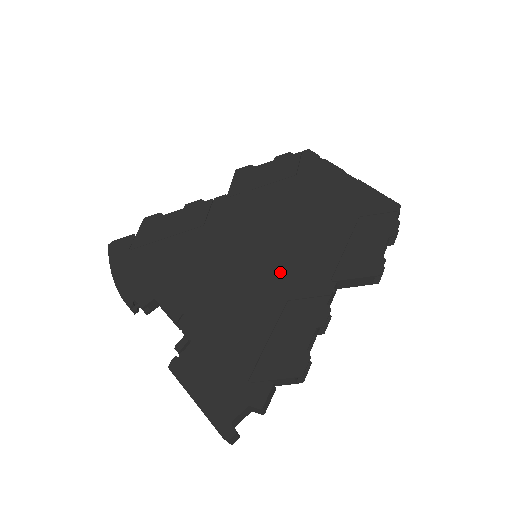
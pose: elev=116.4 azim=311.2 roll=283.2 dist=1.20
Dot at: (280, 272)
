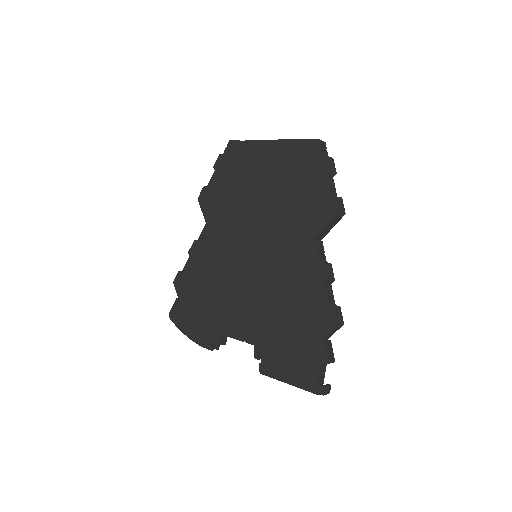
Dot at: (277, 259)
